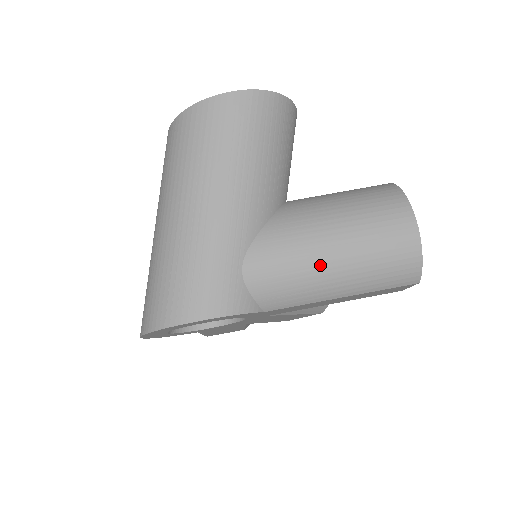
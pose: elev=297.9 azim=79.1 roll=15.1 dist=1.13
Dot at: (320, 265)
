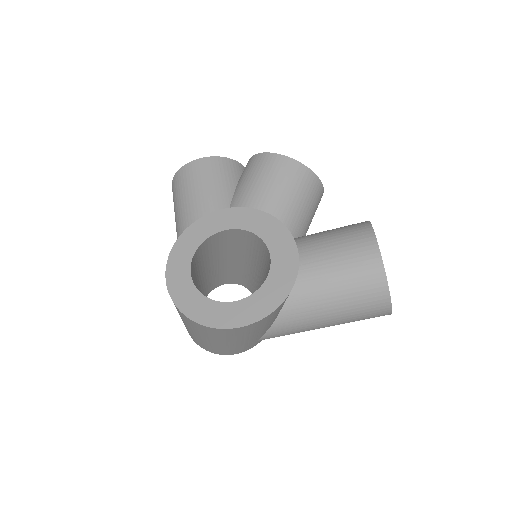
Dot at: occluded
